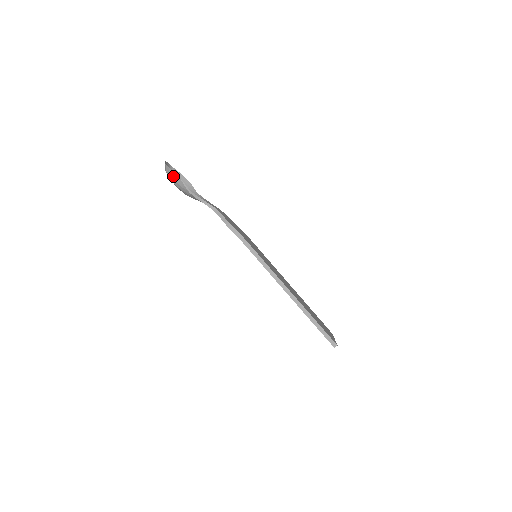
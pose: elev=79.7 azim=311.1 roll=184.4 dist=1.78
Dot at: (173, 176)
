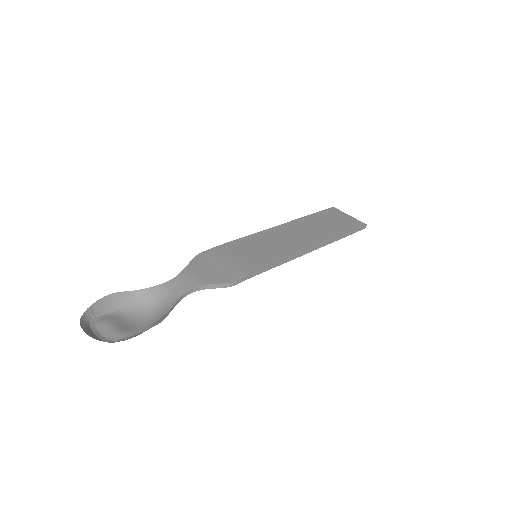
Dot at: occluded
